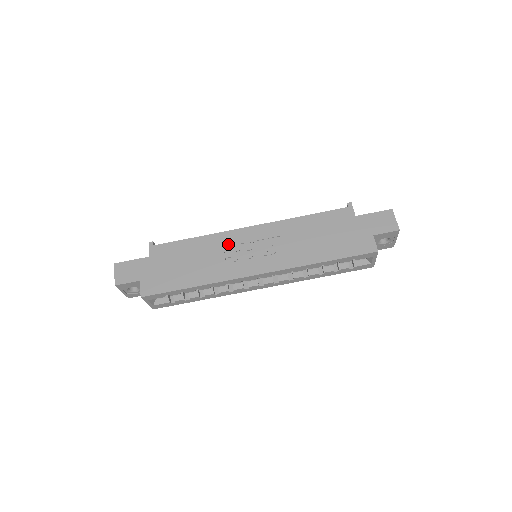
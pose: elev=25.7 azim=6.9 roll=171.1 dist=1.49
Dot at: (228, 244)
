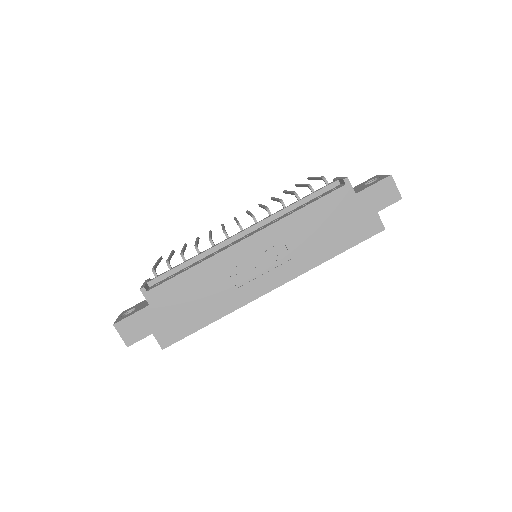
Dot at: (230, 266)
